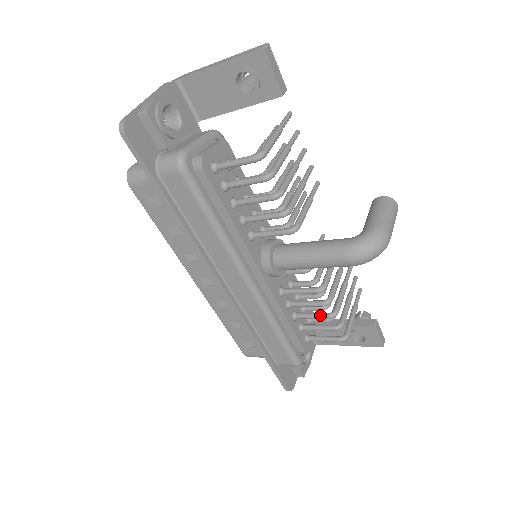
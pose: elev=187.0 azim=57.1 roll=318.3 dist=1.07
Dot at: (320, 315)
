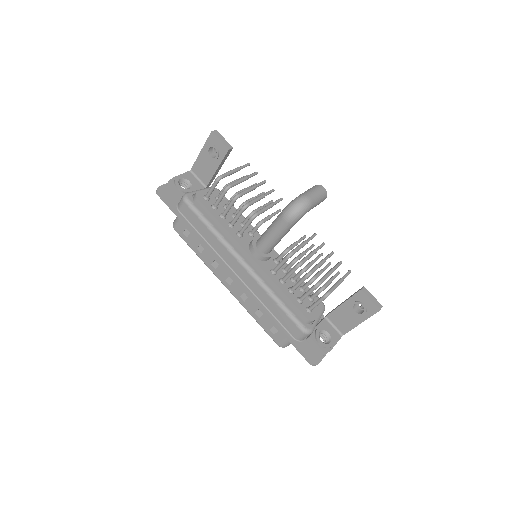
Dot at: (301, 279)
